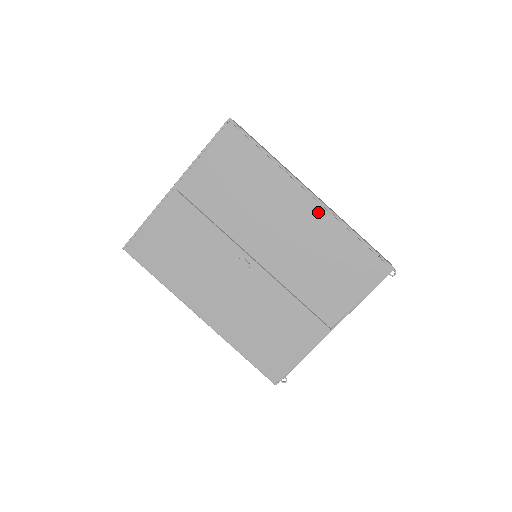
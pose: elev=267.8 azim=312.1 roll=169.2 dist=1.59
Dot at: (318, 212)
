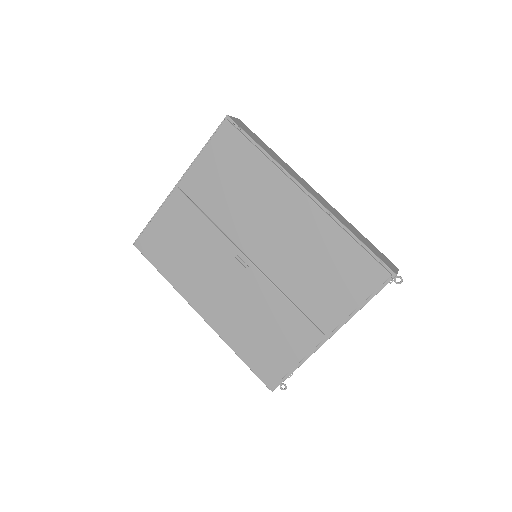
Dot at: (312, 211)
